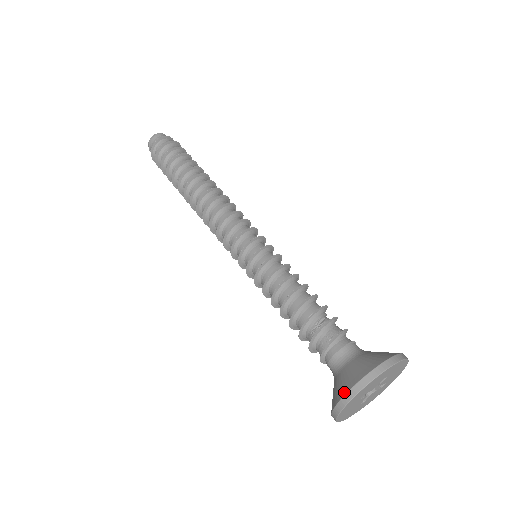
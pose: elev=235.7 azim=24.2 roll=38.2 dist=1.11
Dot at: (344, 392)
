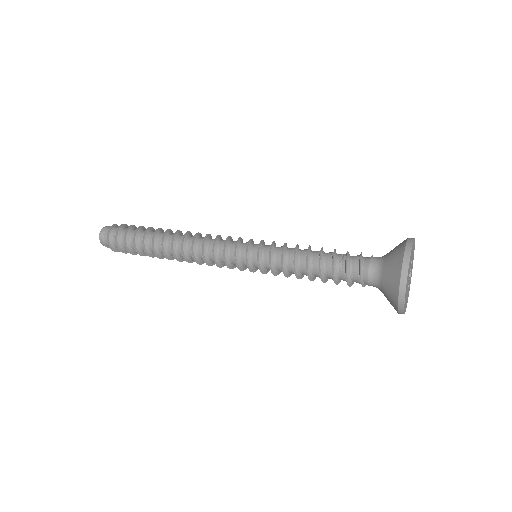
Dot at: (399, 274)
